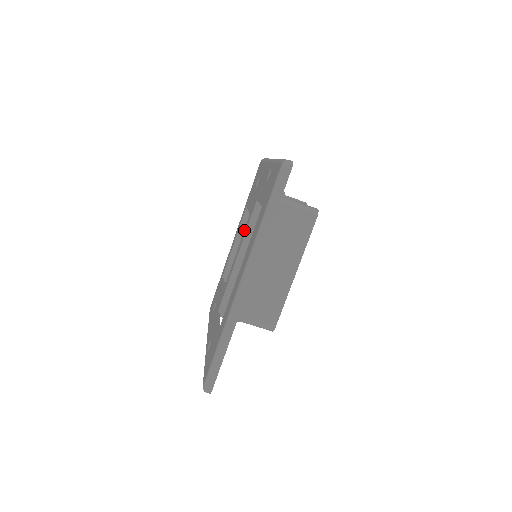
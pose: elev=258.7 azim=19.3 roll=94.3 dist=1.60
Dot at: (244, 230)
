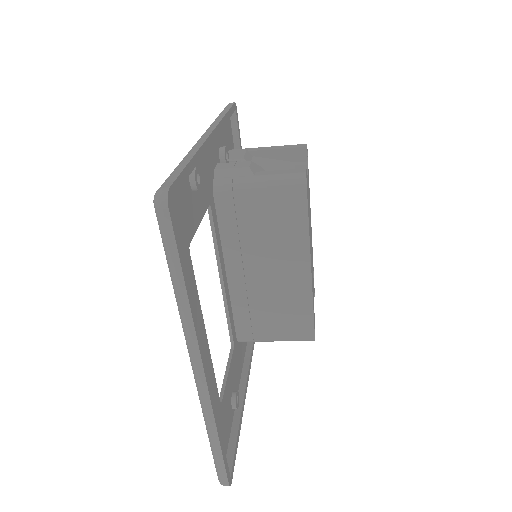
Dot at: occluded
